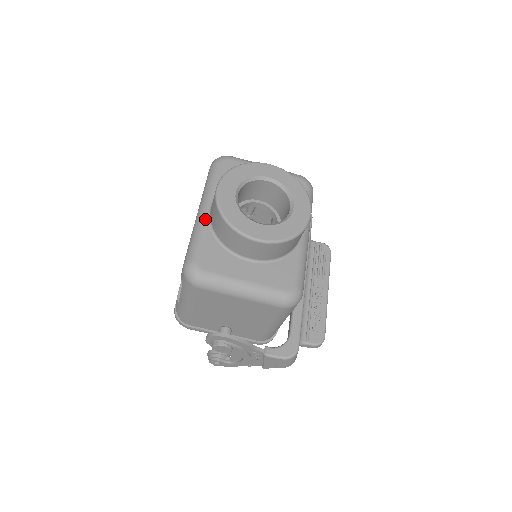
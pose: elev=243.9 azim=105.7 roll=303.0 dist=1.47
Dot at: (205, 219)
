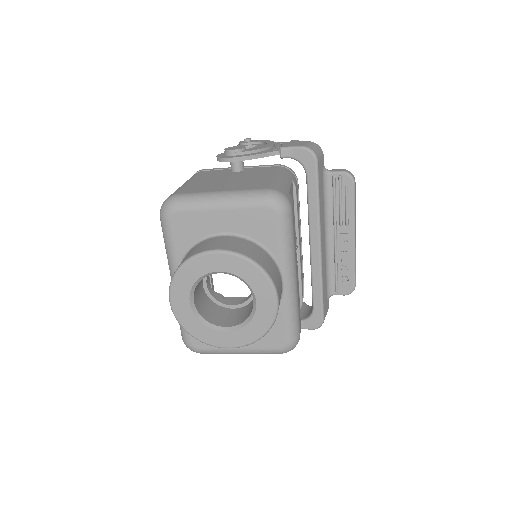
Dot at: occluded
